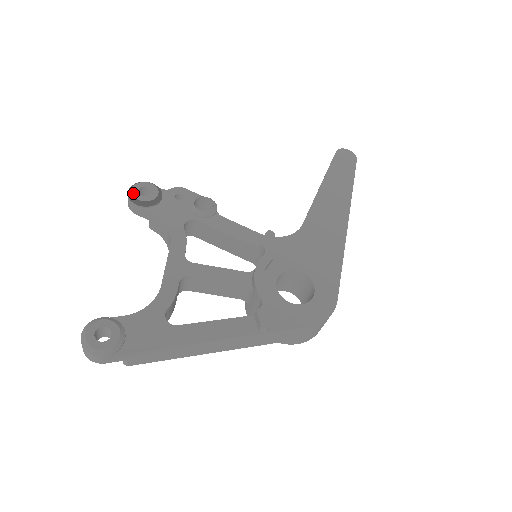
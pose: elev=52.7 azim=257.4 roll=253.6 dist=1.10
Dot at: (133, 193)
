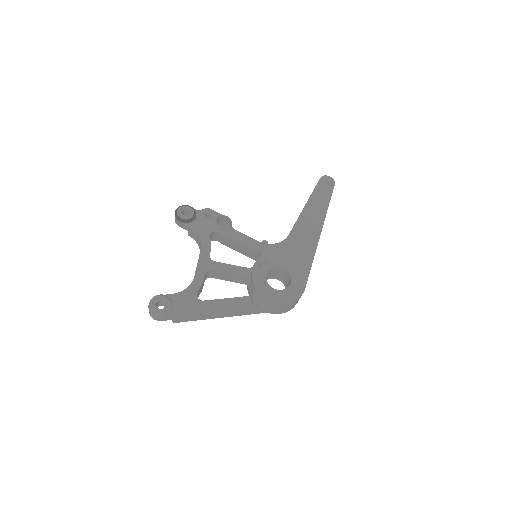
Dot at: (178, 214)
